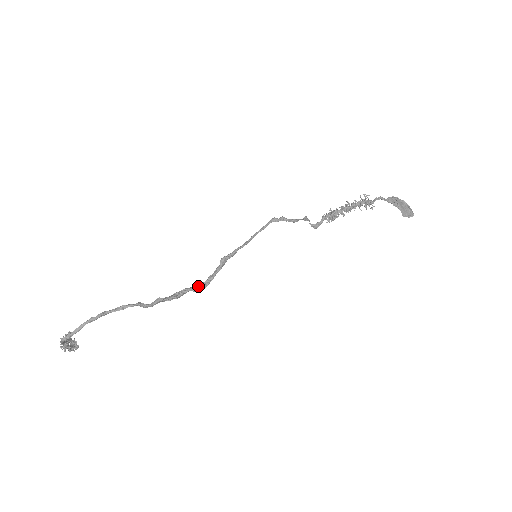
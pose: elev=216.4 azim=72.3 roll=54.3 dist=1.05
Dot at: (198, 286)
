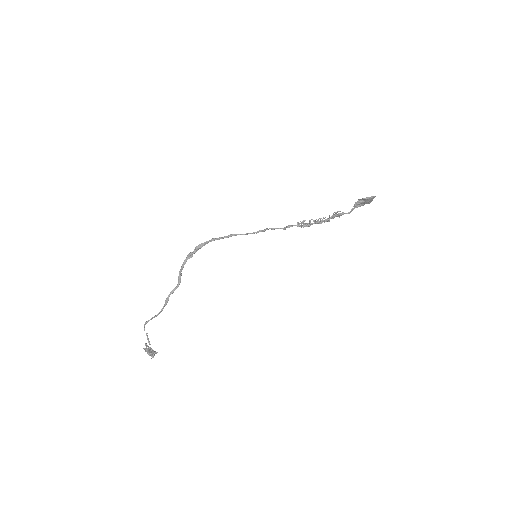
Dot at: (199, 246)
